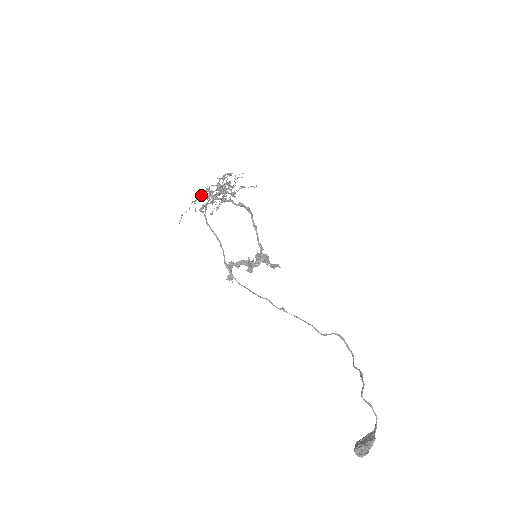
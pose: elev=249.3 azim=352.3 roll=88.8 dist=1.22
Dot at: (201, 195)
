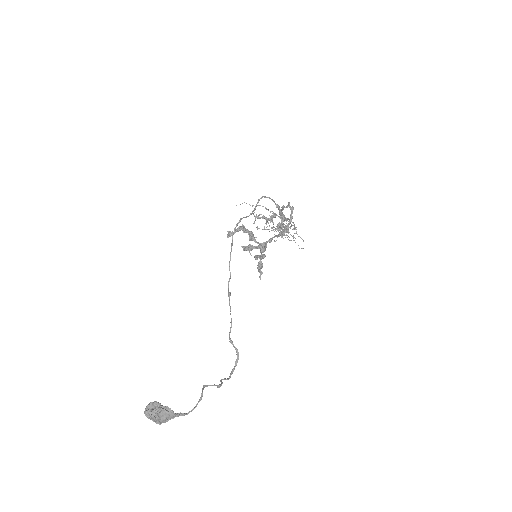
Dot at: (268, 209)
